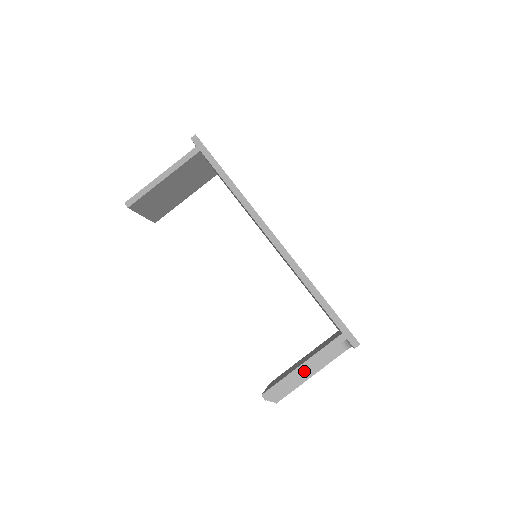
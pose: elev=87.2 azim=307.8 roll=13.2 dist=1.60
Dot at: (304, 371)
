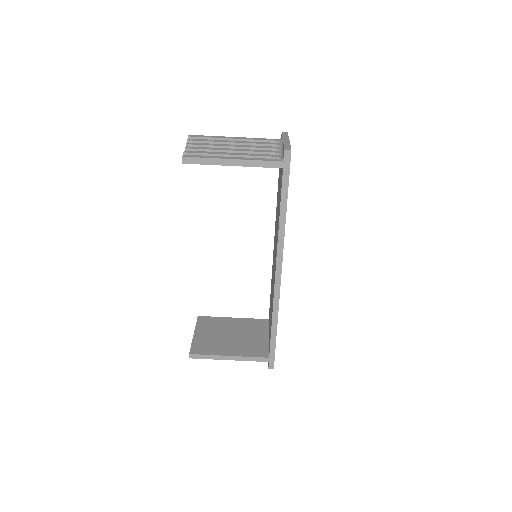
Dot at: occluded
